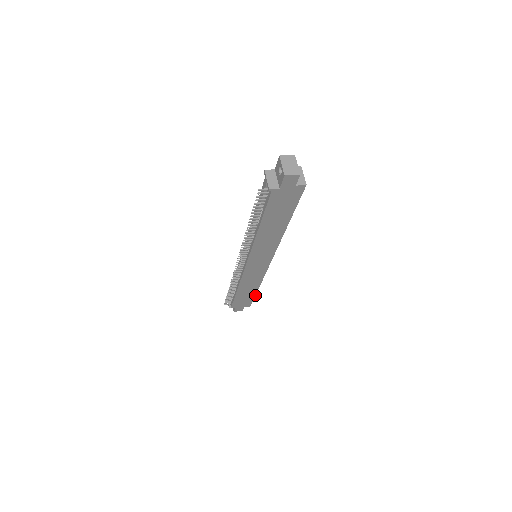
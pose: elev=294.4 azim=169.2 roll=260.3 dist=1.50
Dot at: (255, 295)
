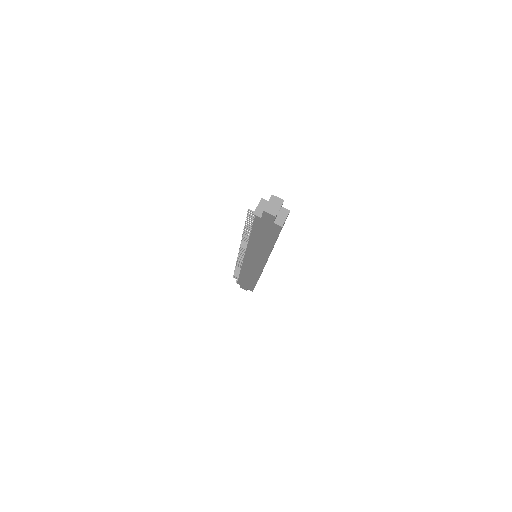
Dot at: (255, 285)
